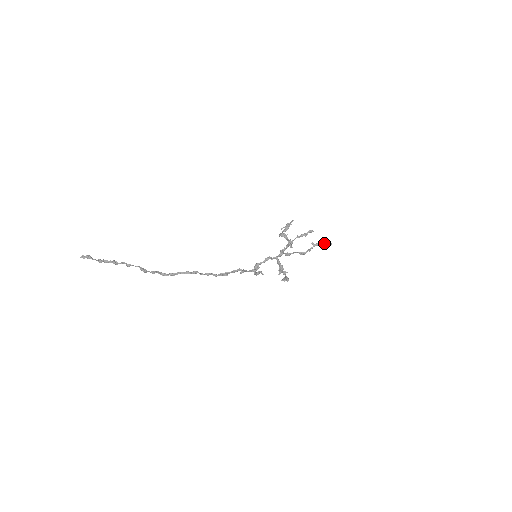
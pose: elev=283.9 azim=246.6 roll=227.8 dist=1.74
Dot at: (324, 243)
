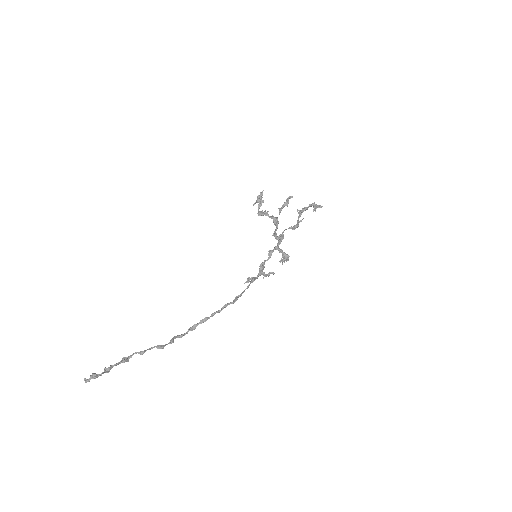
Dot at: occluded
